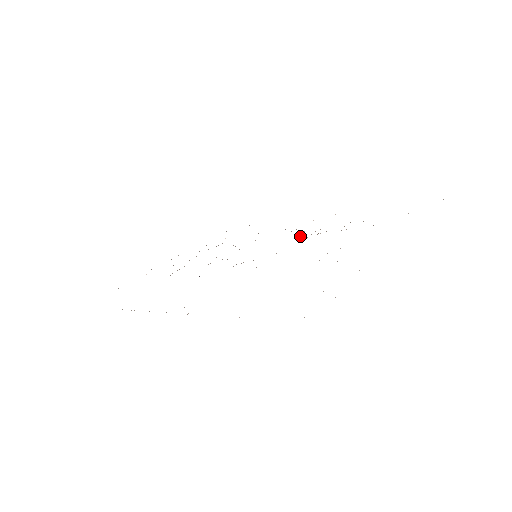
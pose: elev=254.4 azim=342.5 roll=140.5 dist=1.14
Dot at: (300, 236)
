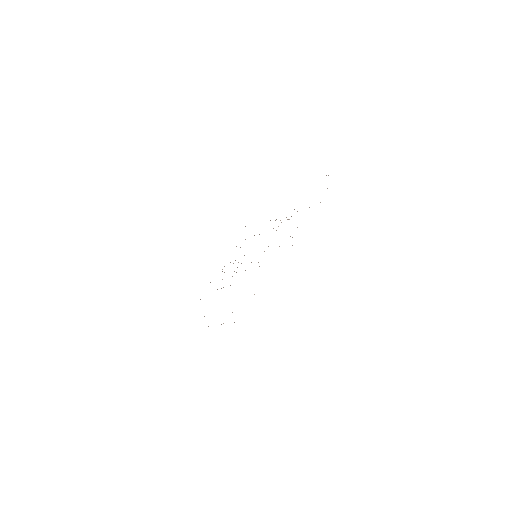
Dot at: (278, 226)
